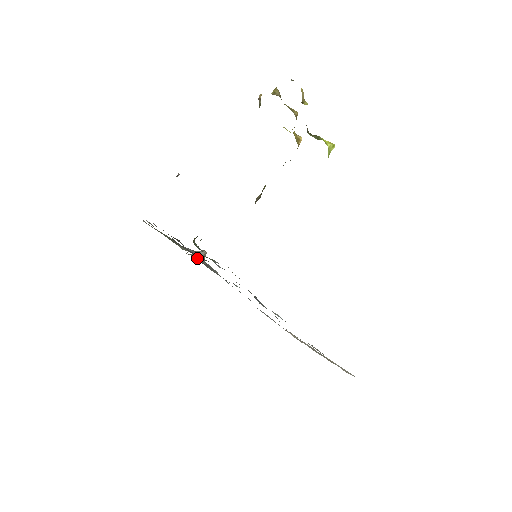
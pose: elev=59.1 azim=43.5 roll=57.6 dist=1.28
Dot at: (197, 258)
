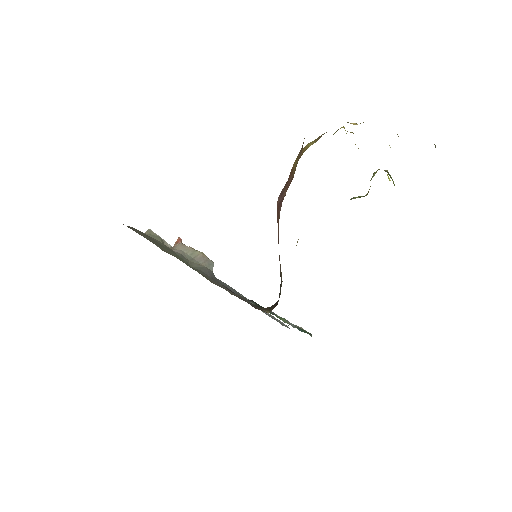
Dot at: occluded
